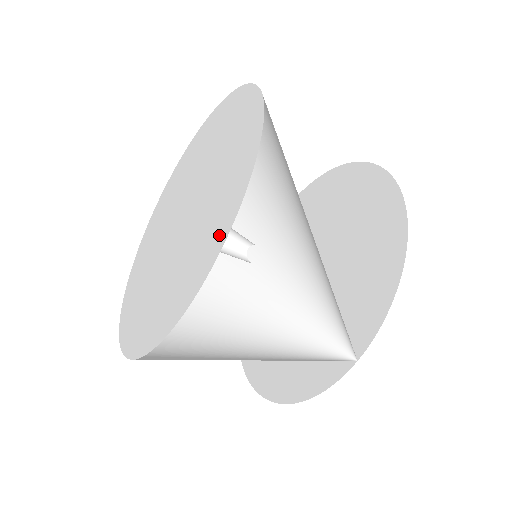
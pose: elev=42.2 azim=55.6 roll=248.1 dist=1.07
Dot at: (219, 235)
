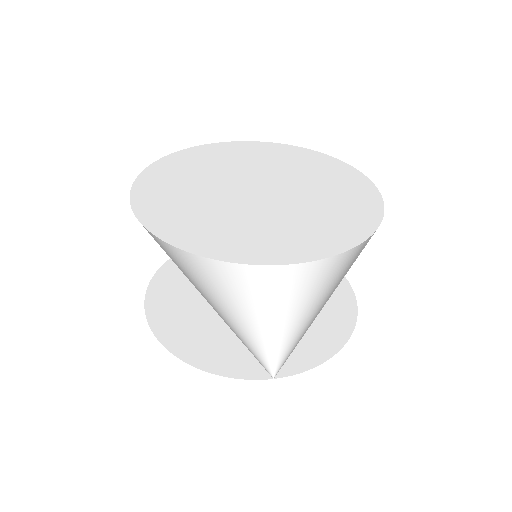
Dot at: (324, 246)
